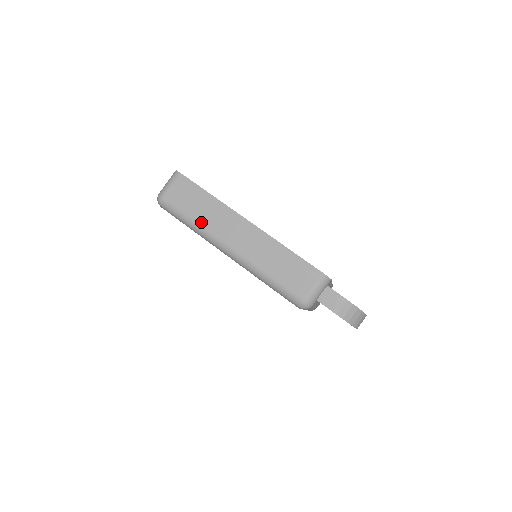
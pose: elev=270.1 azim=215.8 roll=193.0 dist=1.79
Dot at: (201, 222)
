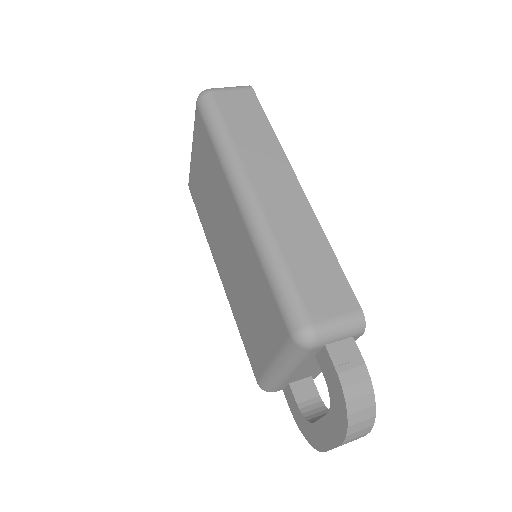
Dot at: (238, 144)
